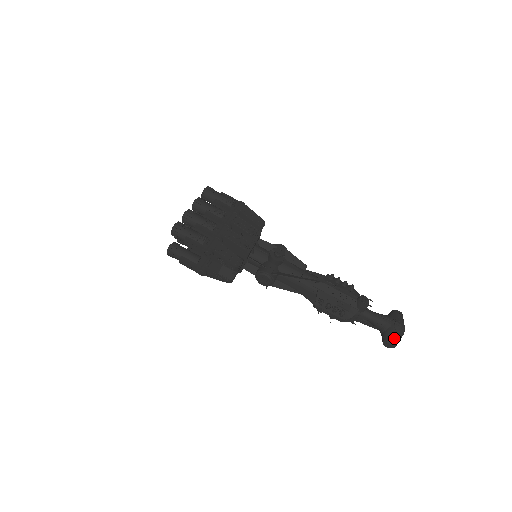
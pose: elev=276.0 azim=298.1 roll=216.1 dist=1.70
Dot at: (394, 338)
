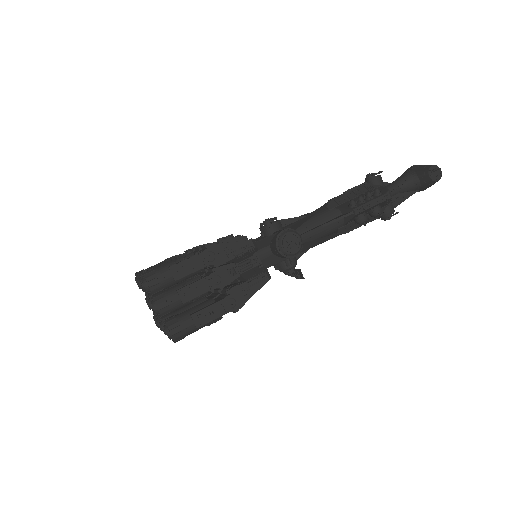
Dot at: (429, 165)
